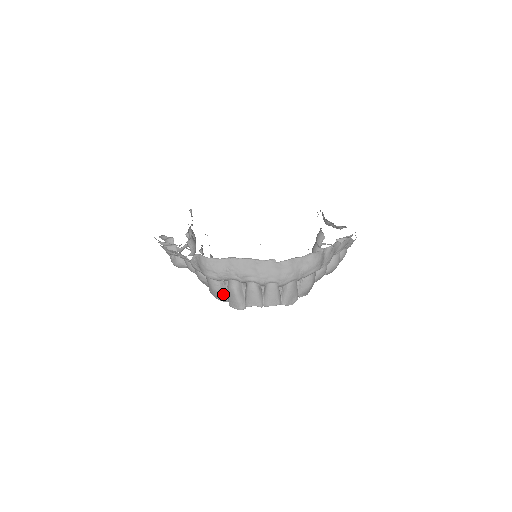
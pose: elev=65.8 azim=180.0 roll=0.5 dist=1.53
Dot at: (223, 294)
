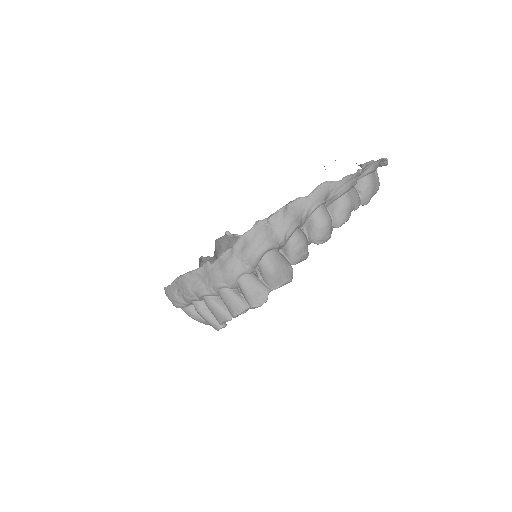
Dot at: (201, 319)
